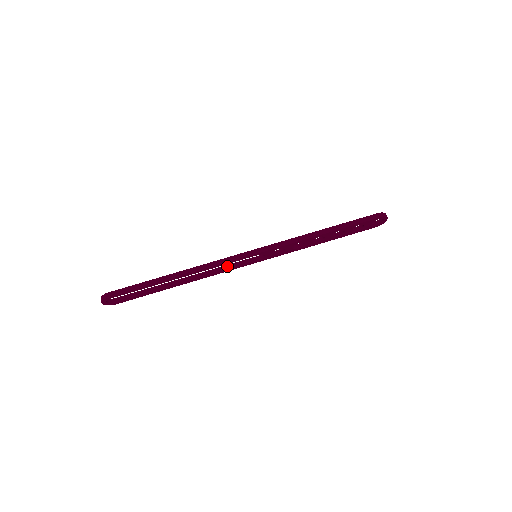
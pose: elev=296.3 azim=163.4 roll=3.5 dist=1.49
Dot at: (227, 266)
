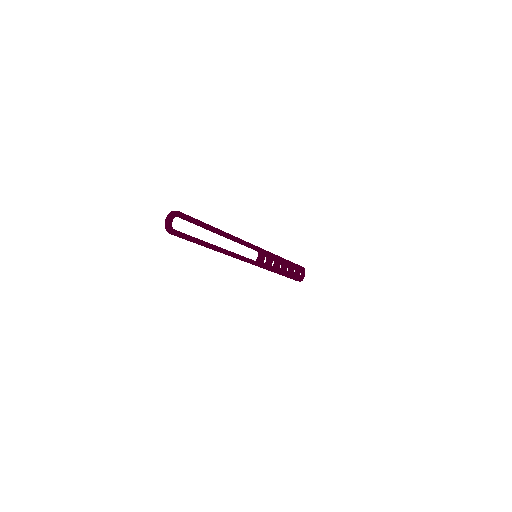
Dot at: occluded
